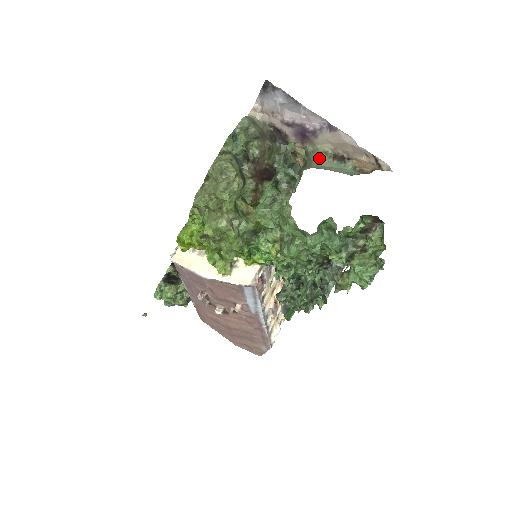
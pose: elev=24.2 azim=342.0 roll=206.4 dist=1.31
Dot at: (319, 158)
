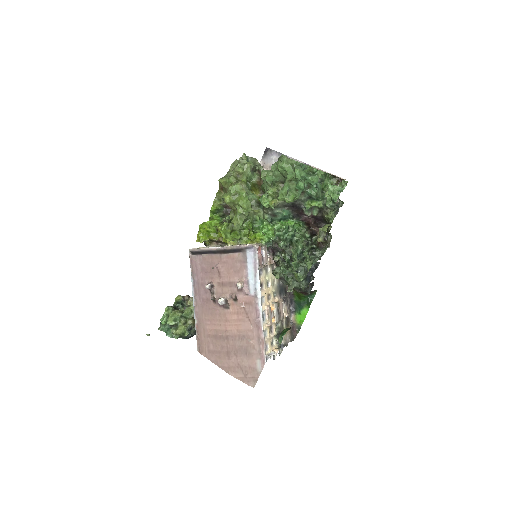
Dot at: occluded
